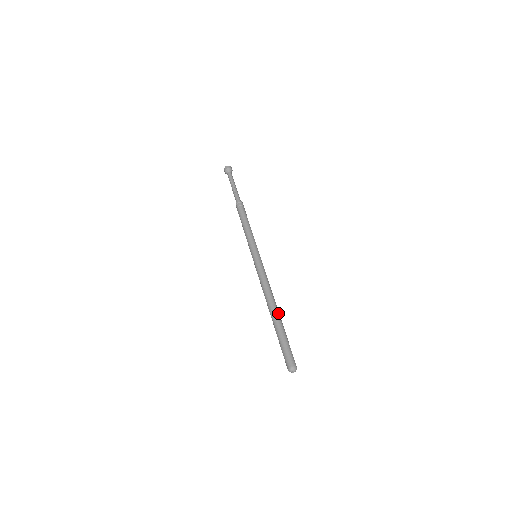
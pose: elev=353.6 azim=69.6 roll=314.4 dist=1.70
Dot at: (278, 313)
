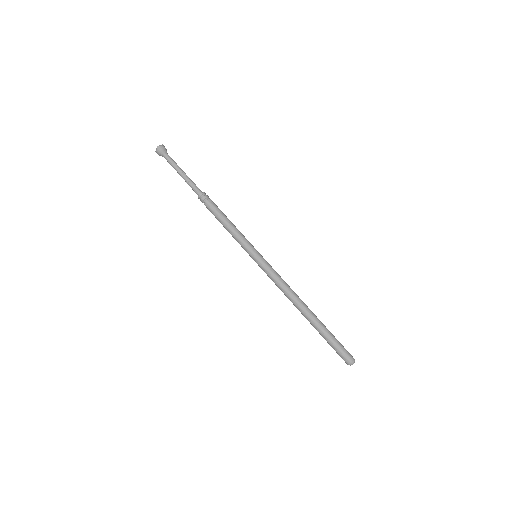
Dot at: (312, 313)
